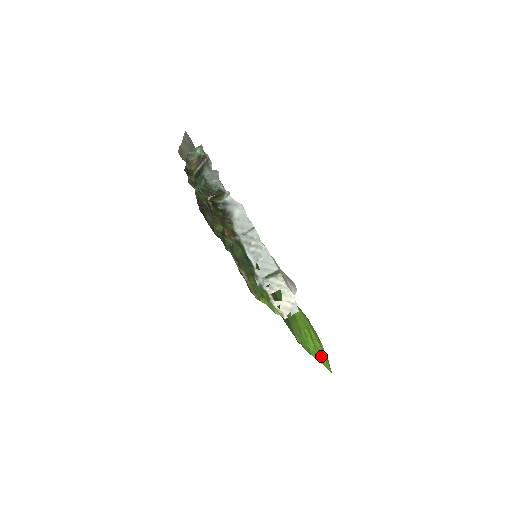
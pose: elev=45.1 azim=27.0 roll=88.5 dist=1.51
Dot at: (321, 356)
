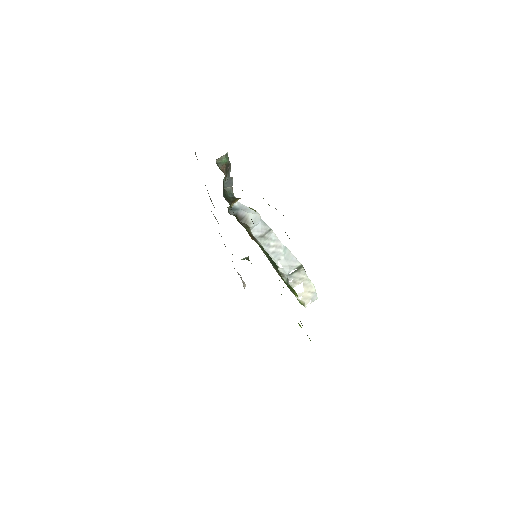
Dot at: occluded
